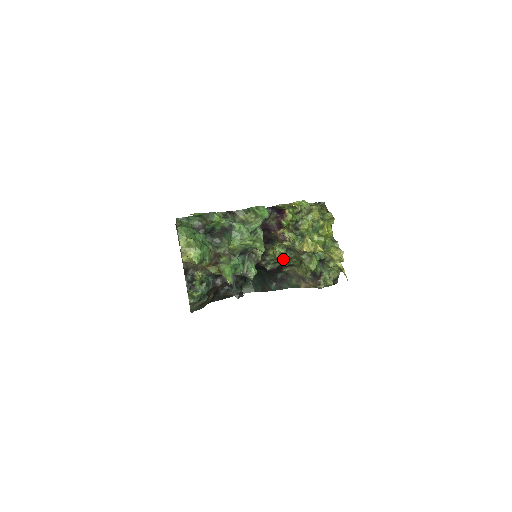
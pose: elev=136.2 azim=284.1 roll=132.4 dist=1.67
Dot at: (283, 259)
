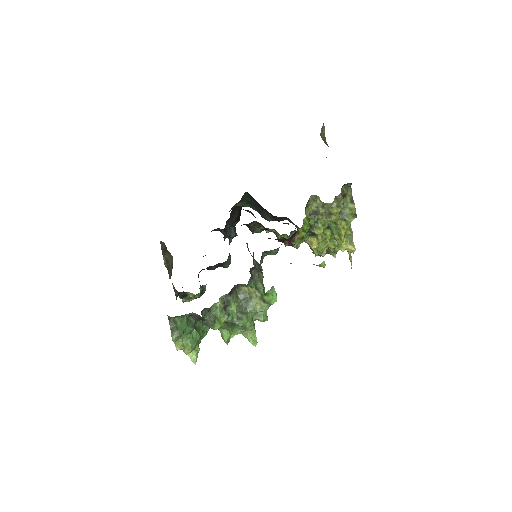
Dot at: occluded
